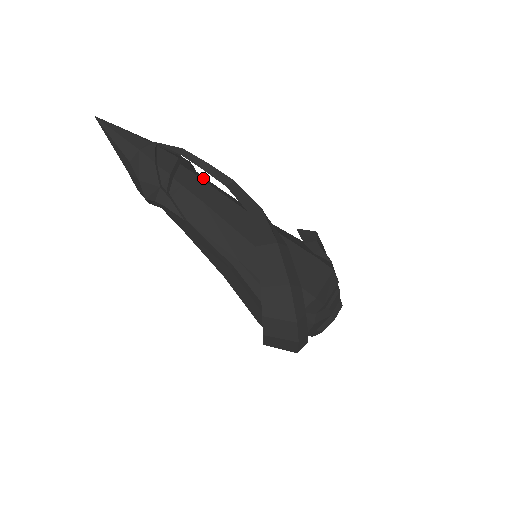
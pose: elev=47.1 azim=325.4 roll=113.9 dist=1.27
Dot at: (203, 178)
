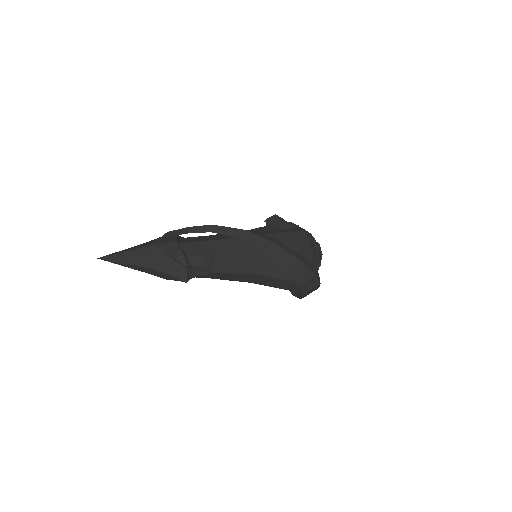
Dot at: (195, 239)
